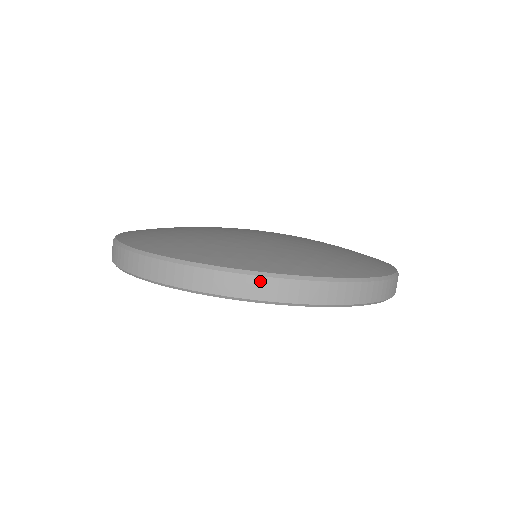
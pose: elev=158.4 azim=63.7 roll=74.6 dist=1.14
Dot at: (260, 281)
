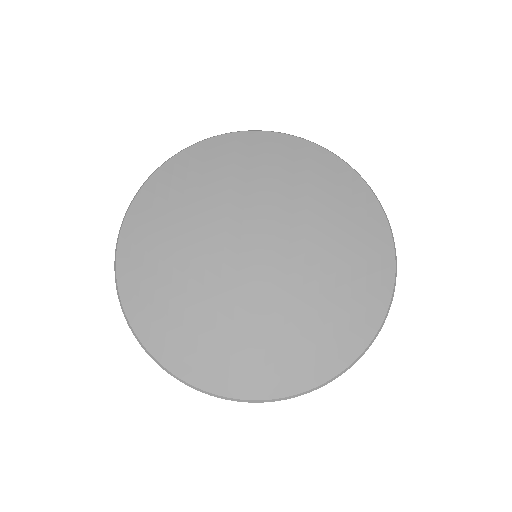
Dot at: occluded
